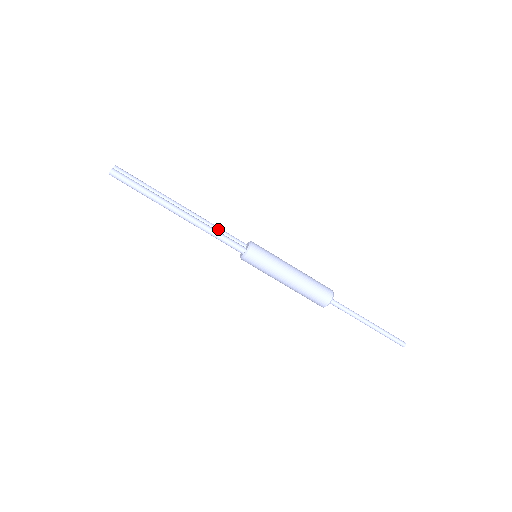
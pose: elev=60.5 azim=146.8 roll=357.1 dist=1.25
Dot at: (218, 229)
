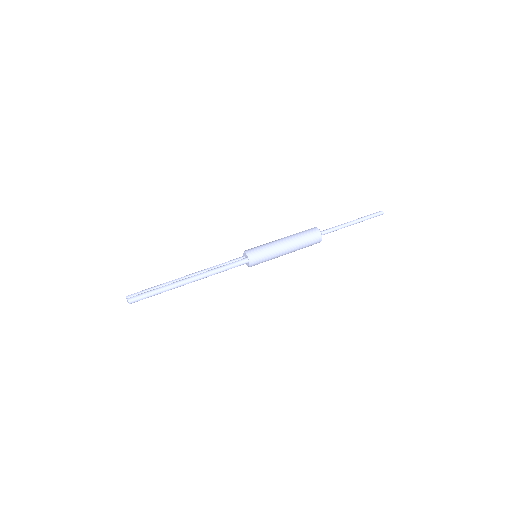
Dot at: (220, 265)
